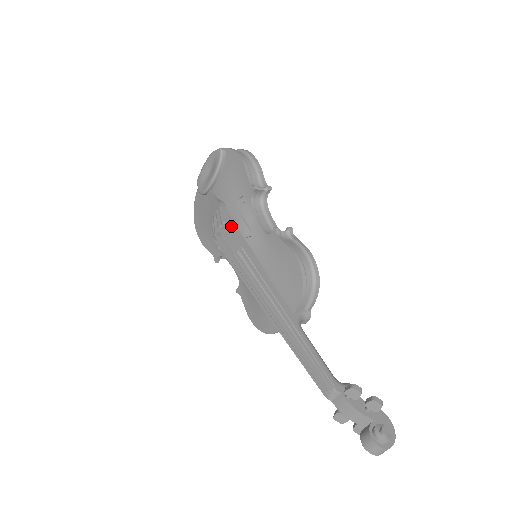
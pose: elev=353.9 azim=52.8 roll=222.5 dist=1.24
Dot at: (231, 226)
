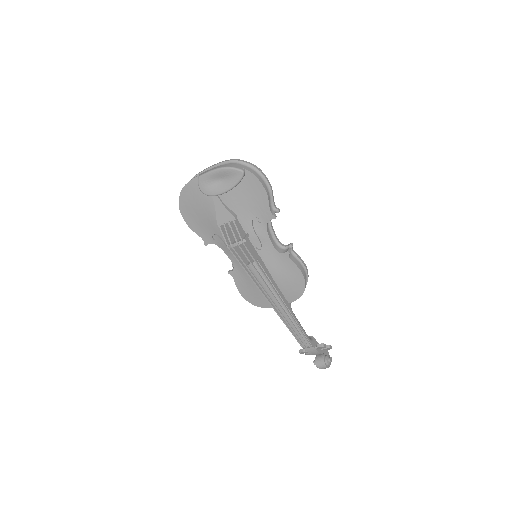
Dot at: (247, 240)
